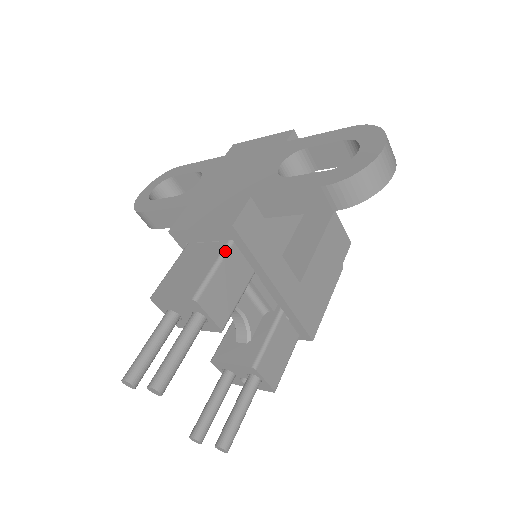
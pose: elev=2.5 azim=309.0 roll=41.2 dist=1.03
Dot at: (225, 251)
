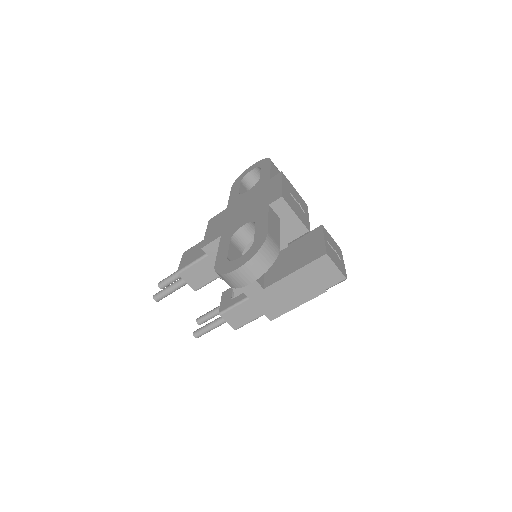
Dot at: (204, 256)
